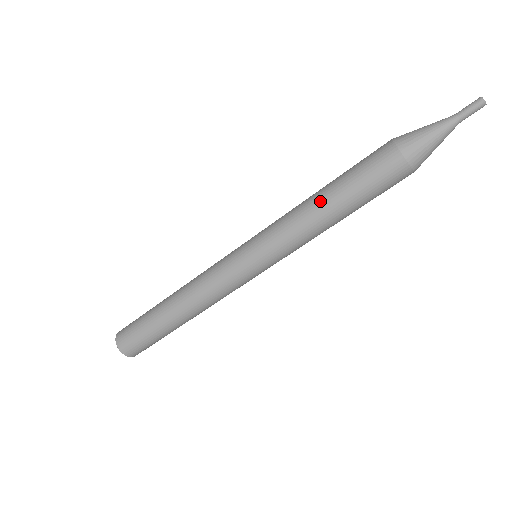
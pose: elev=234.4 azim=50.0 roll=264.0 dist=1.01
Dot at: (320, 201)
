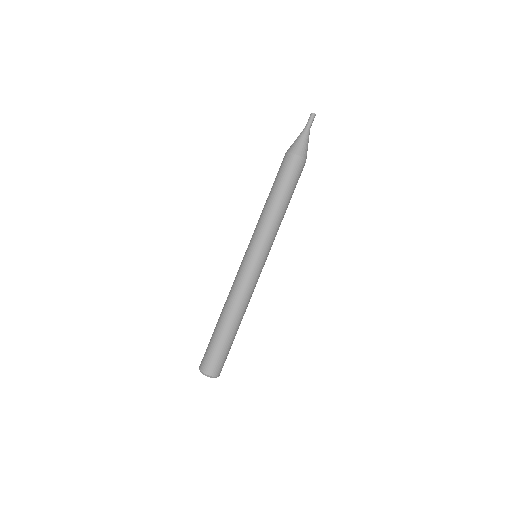
Dot at: (276, 202)
